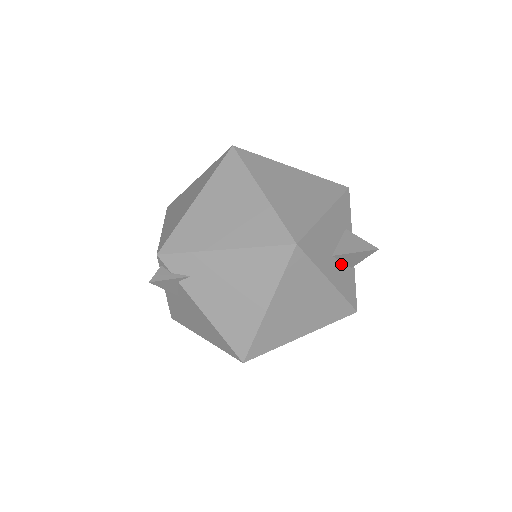
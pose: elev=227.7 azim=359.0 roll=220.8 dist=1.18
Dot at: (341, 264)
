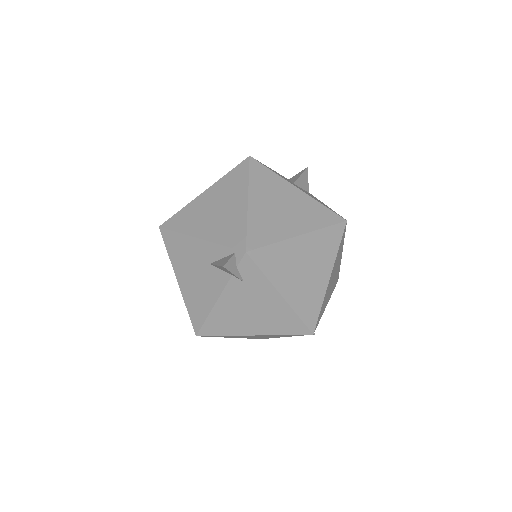
Dot at: occluded
